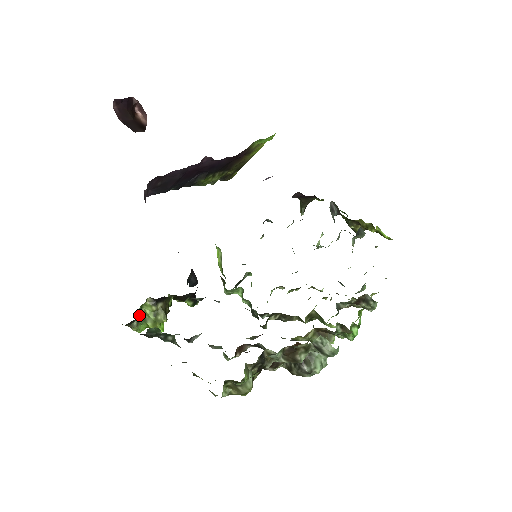
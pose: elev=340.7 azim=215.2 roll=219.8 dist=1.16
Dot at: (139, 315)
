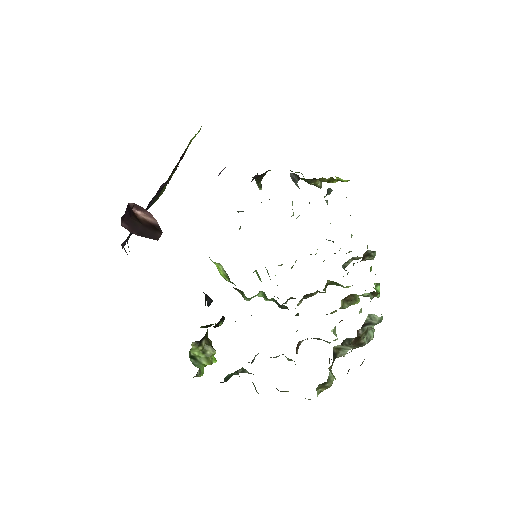
Dot at: (192, 361)
